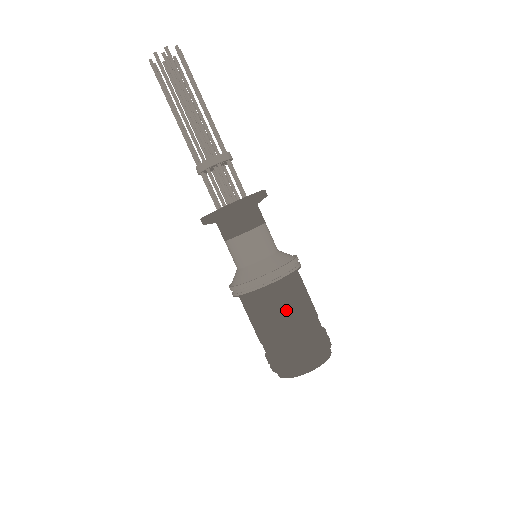
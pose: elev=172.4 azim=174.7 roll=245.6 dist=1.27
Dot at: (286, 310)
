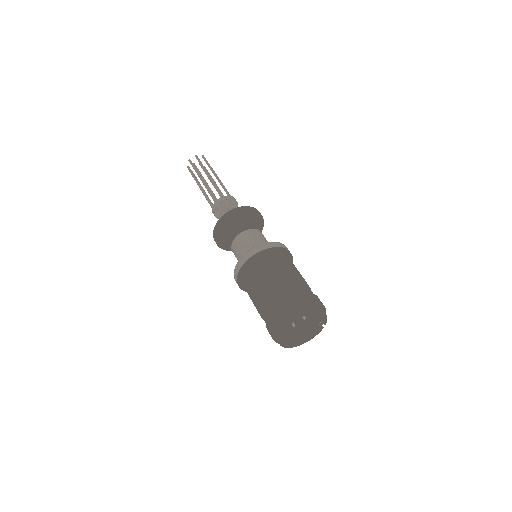
Dot at: (256, 285)
